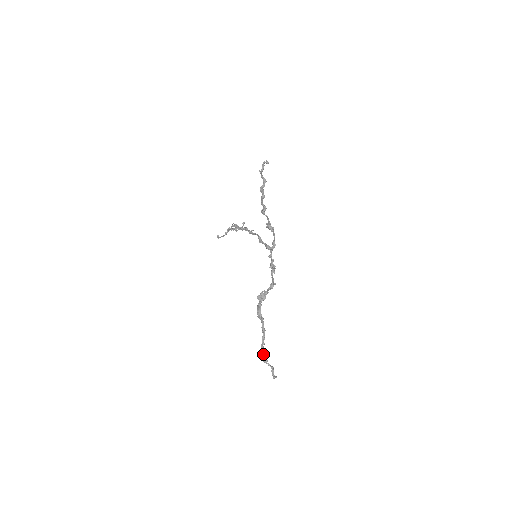
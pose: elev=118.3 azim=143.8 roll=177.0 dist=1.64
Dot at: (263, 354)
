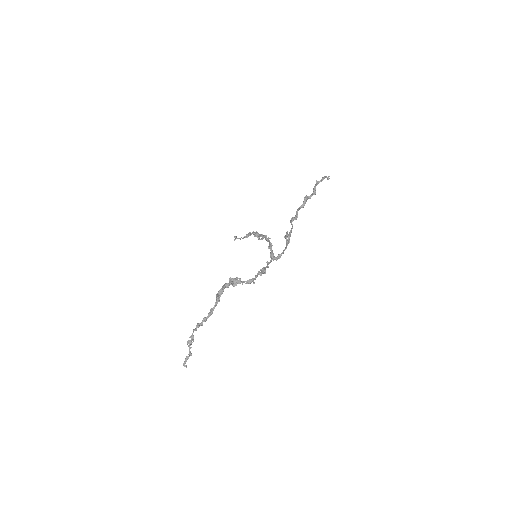
Dot at: occluded
